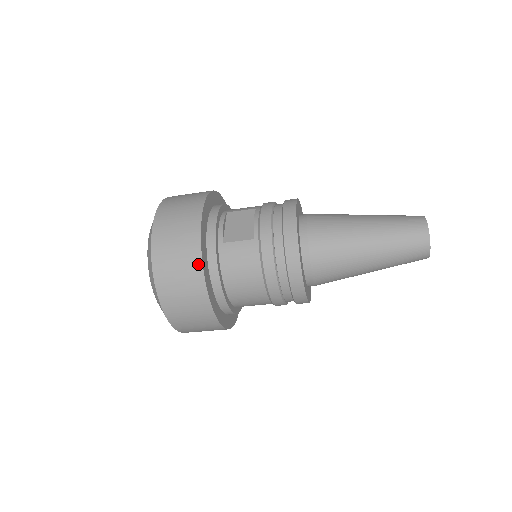
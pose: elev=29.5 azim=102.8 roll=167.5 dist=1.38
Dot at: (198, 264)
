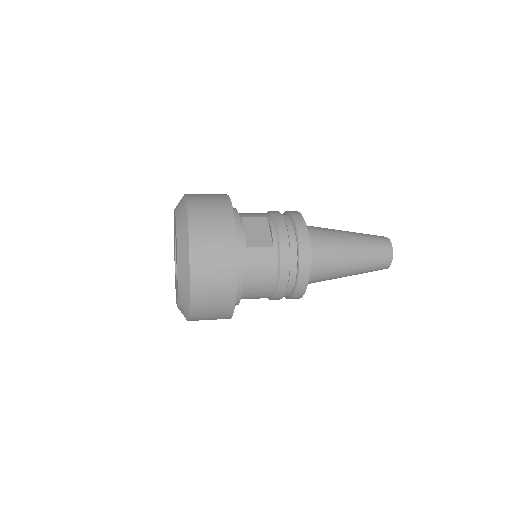
Dot at: (233, 267)
